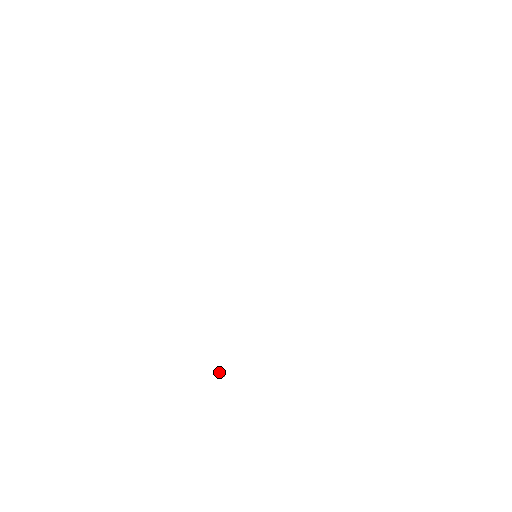
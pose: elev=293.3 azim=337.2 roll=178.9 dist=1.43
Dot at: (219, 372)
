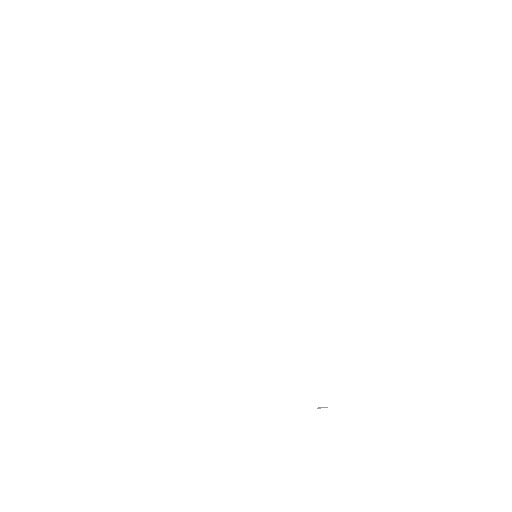
Dot at: (320, 408)
